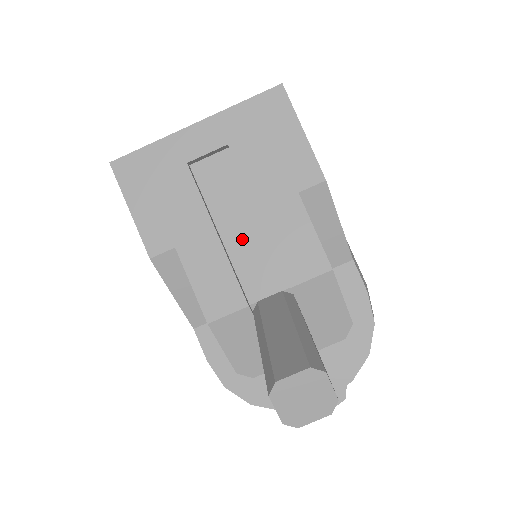
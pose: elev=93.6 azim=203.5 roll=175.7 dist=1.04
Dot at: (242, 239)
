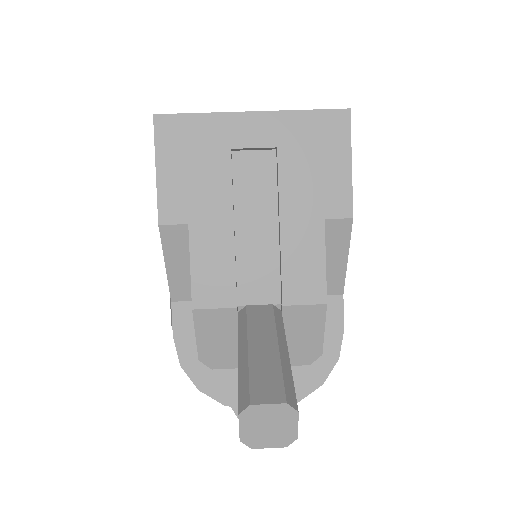
Dot at: (254, 242)
